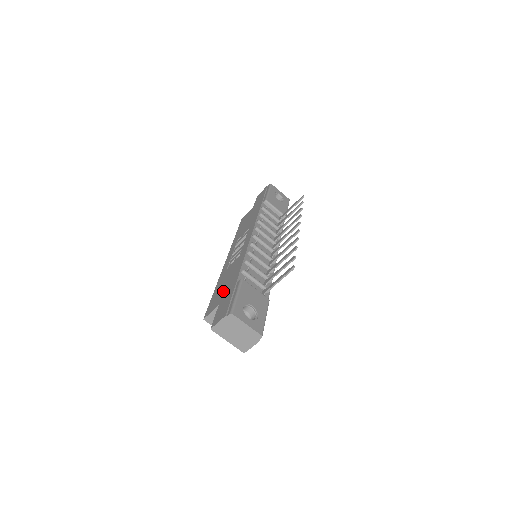
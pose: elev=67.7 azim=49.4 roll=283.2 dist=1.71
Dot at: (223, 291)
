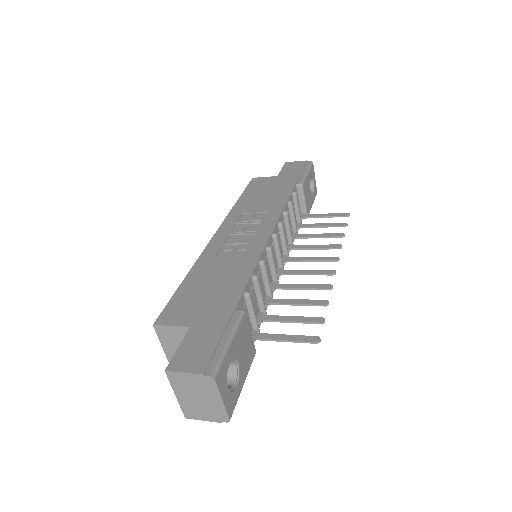
Dot at: (204, 302)
